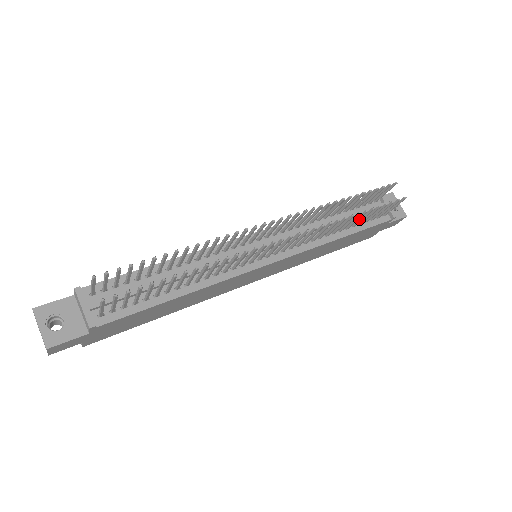
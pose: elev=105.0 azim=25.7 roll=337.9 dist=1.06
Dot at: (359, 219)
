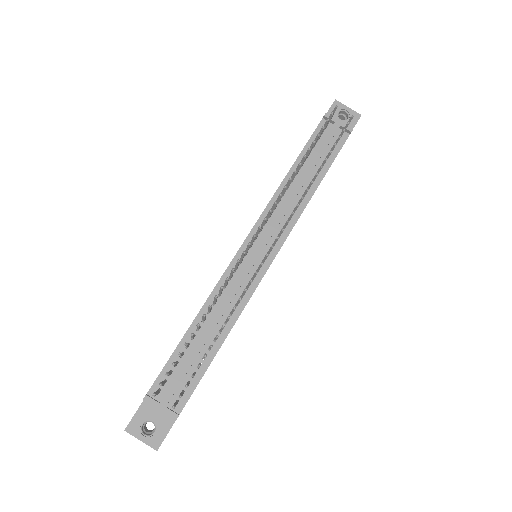
Dot at: occluded
